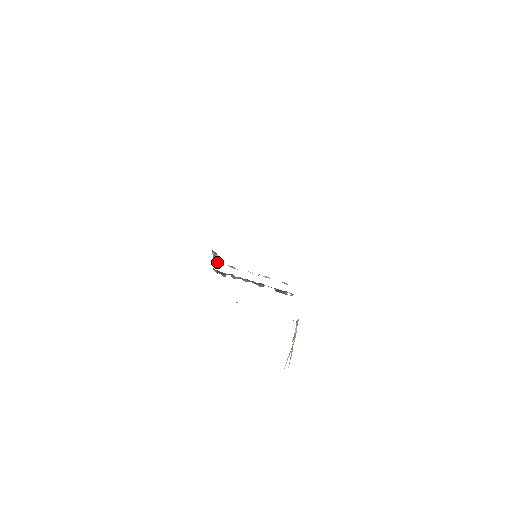
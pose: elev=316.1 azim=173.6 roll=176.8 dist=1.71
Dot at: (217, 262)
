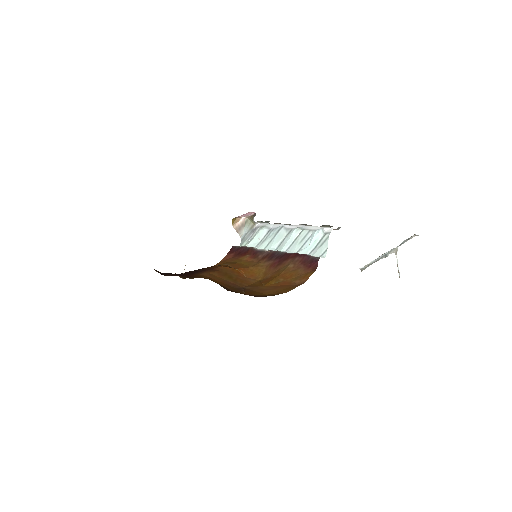
Dot at: (246, 232)
